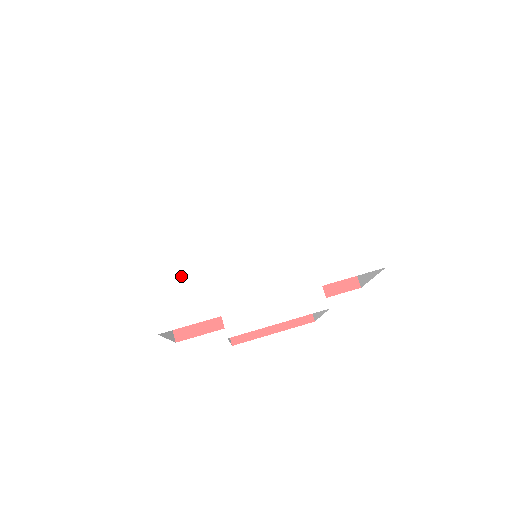
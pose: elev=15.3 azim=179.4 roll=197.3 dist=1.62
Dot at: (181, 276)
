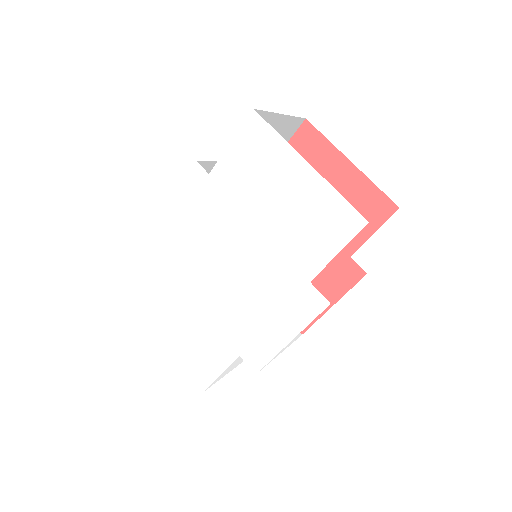
Dot at: (190, 333)
